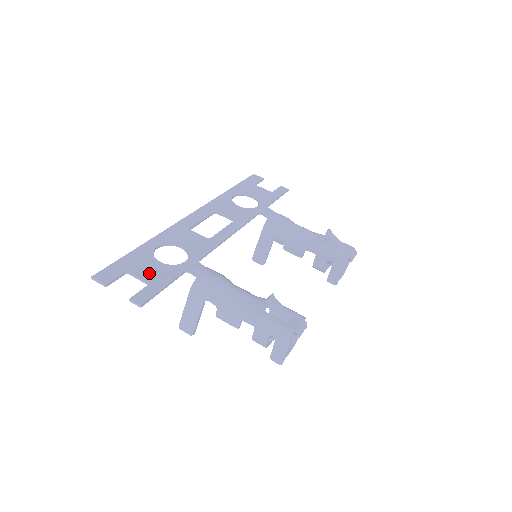
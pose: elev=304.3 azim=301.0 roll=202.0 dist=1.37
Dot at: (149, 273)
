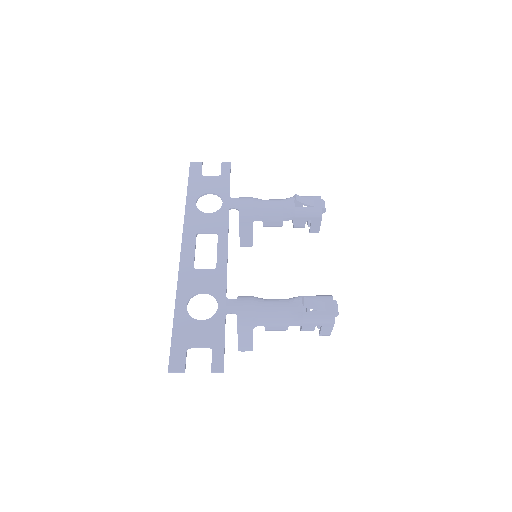
Dot at: (203, 337)
